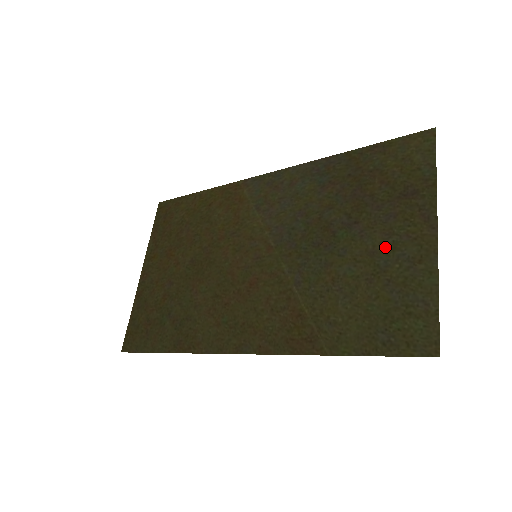
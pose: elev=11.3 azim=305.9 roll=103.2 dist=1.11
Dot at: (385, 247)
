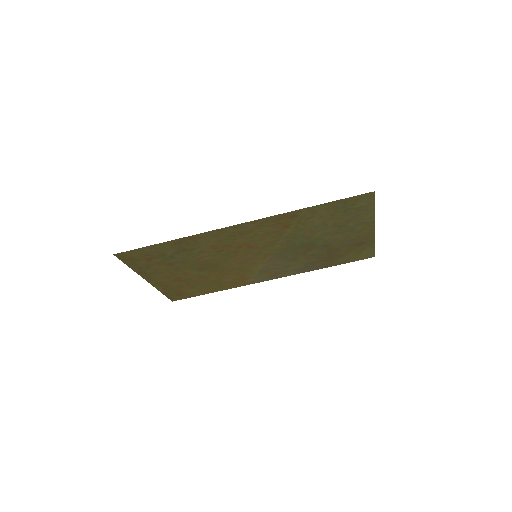
Dot at: (345, 232)
